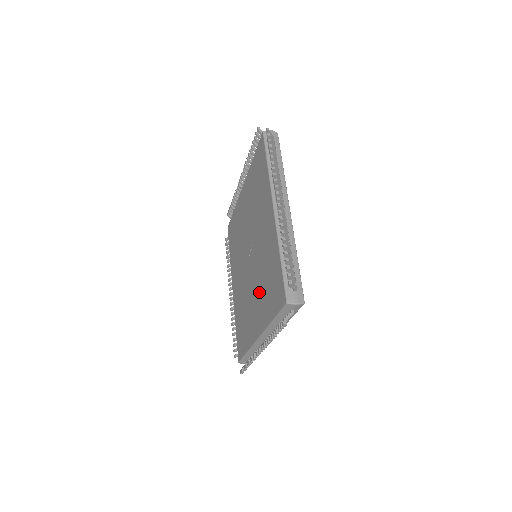
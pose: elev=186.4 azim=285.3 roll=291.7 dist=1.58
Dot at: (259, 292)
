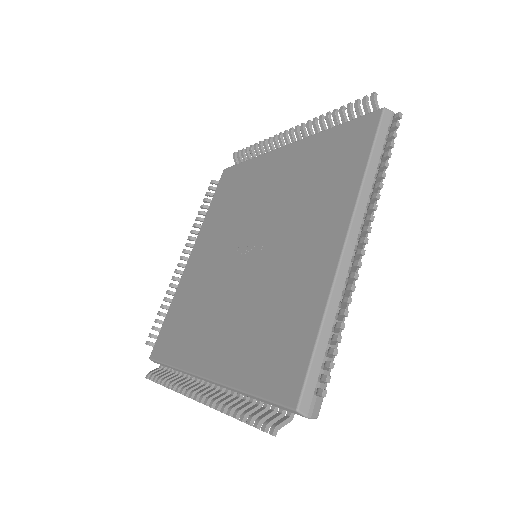
Dot at: (242, 322)
